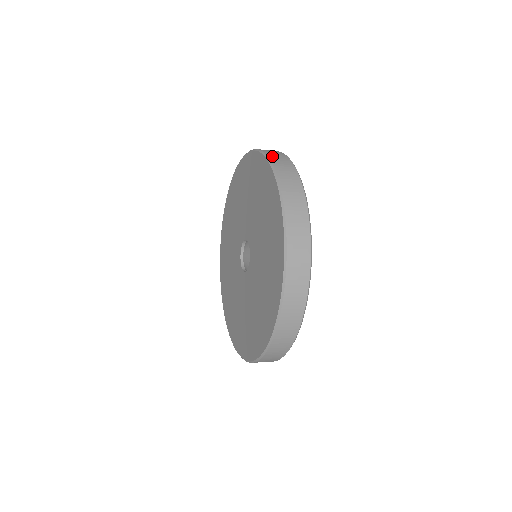
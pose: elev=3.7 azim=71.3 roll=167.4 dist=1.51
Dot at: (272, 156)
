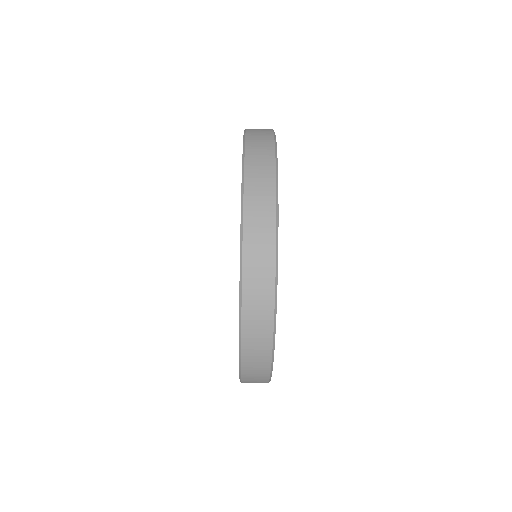
Dot at: occluded
